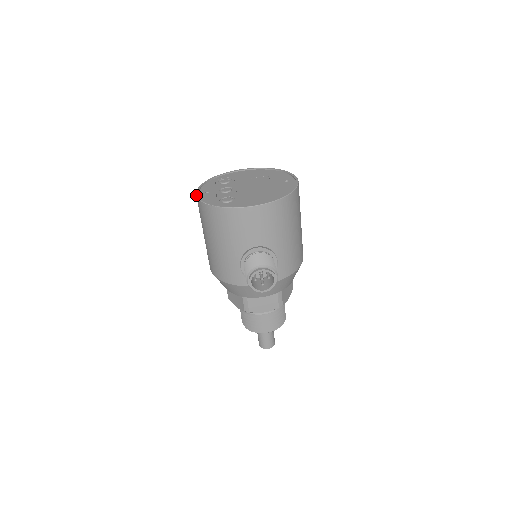
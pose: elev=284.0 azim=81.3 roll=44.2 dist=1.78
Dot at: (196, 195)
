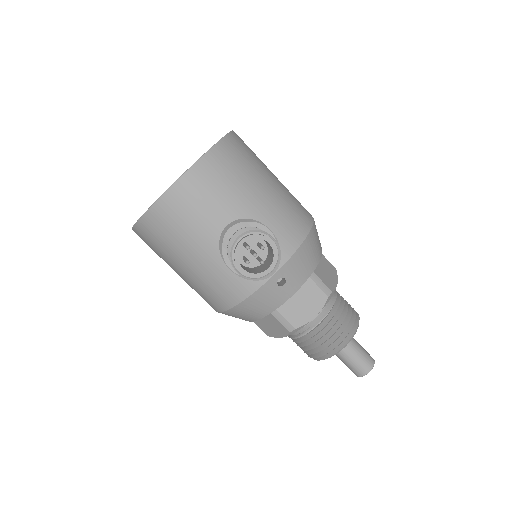
Dot at: occluded
